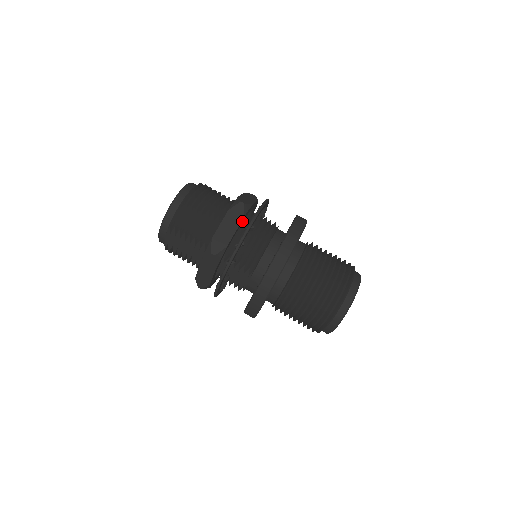
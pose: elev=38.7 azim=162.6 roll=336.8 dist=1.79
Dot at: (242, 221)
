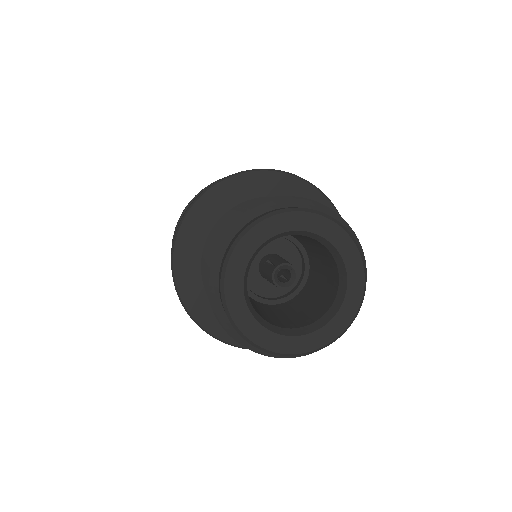
Dot at: occluded
